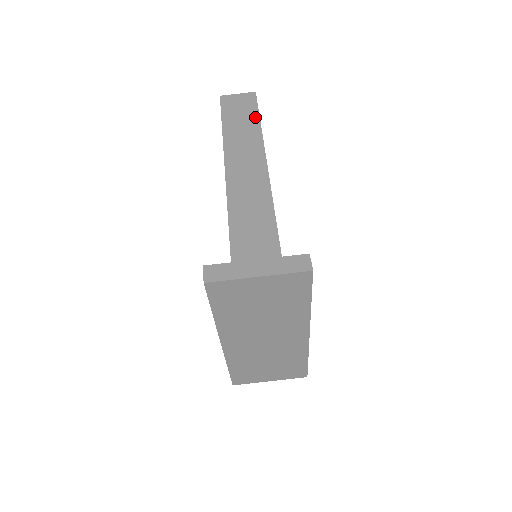
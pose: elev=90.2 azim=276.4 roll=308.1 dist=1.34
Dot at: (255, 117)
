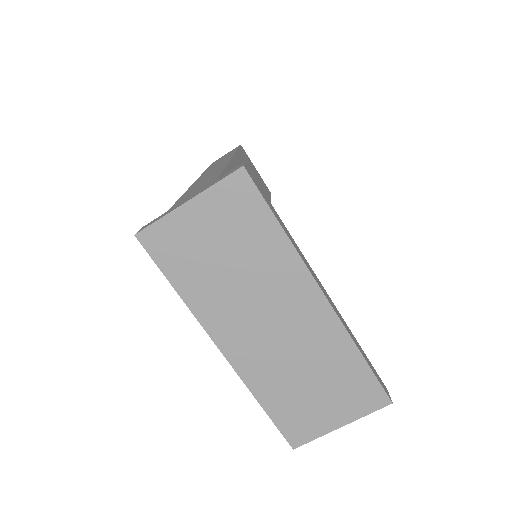
Dot at: occluded
